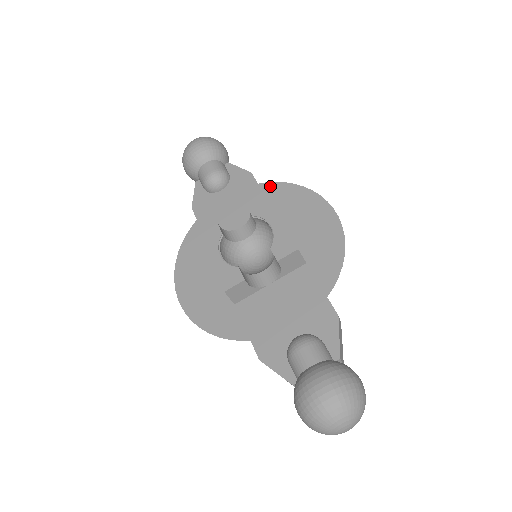
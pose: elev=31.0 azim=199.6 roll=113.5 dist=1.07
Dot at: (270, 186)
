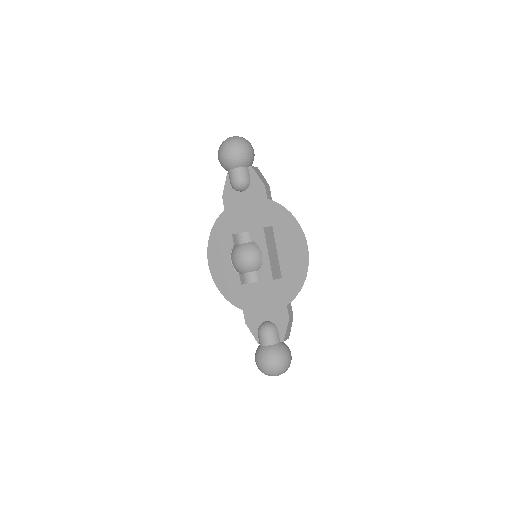
Dot at: (274, 205)
